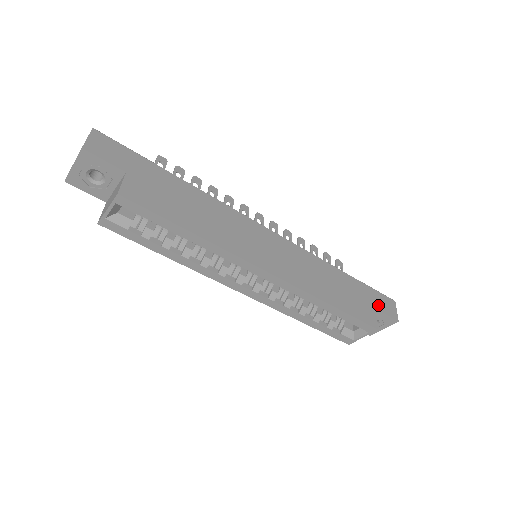
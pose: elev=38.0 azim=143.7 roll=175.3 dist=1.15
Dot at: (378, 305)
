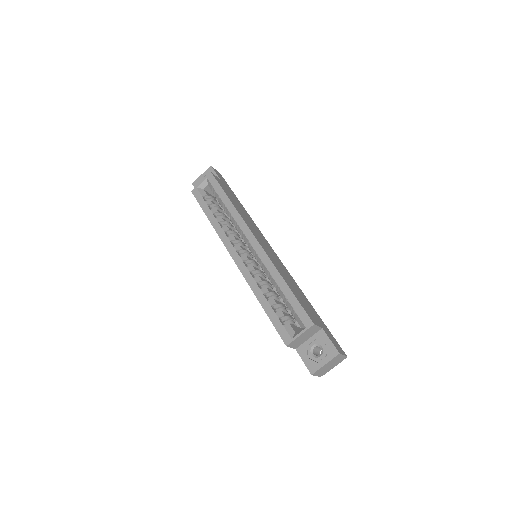
Dot at: (327, 332)
